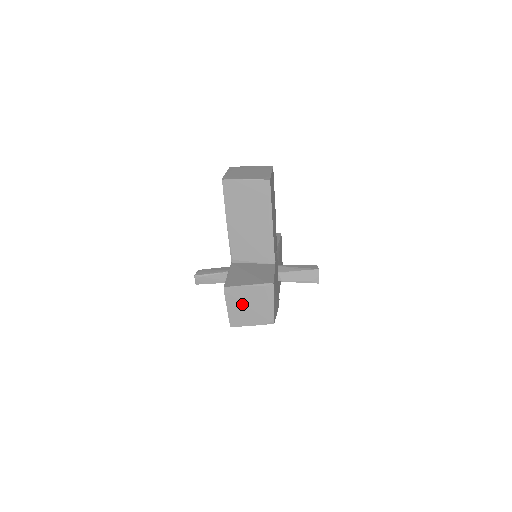
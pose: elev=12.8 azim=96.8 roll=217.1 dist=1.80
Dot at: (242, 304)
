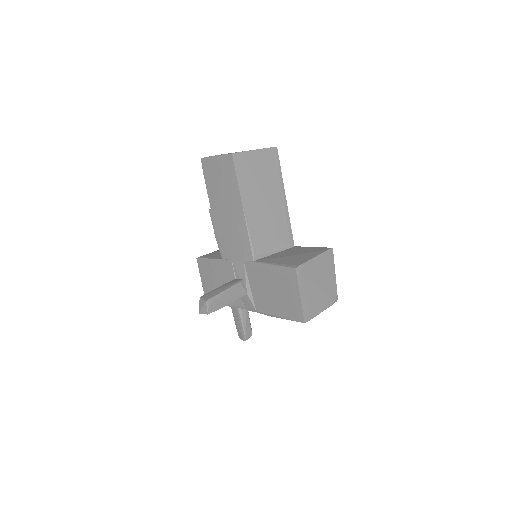
Dot at: (312, 285)
